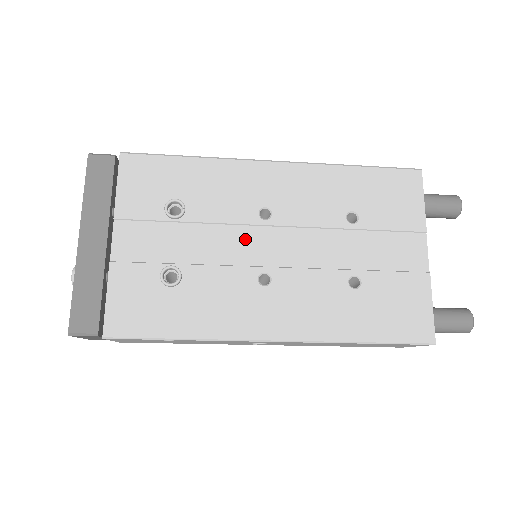
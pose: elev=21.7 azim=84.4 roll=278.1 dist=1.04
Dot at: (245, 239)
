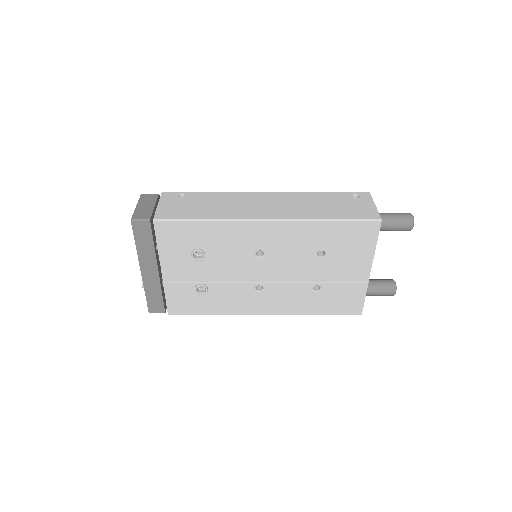
Dot at: (246, 268)
